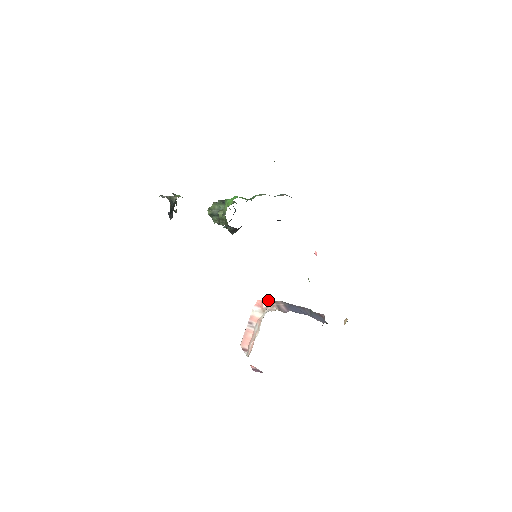
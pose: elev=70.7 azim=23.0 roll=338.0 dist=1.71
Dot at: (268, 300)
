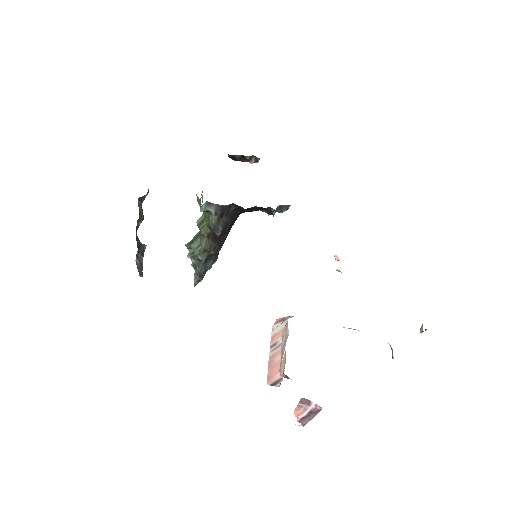
Dot at: occluded
